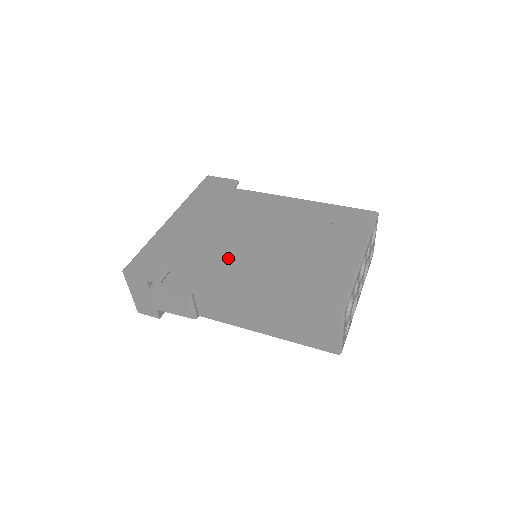
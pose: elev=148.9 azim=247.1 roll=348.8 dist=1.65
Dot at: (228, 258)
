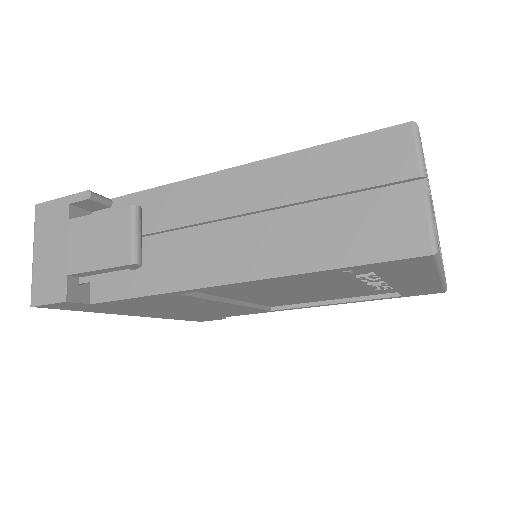
Dot at: occluded
